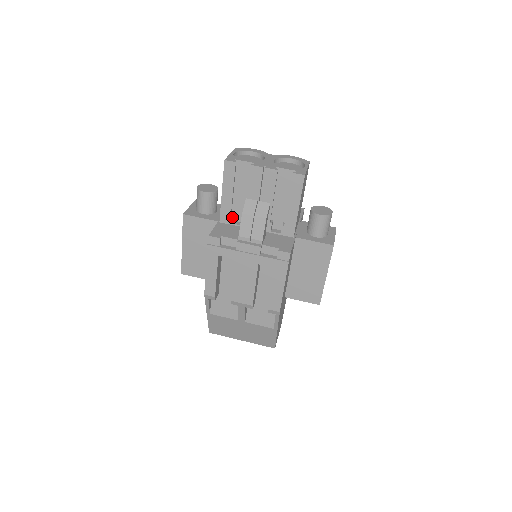
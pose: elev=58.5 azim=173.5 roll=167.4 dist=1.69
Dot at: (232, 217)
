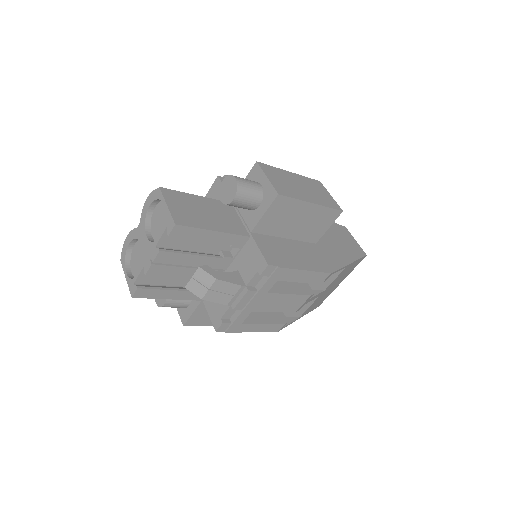
Dot at: occluded
